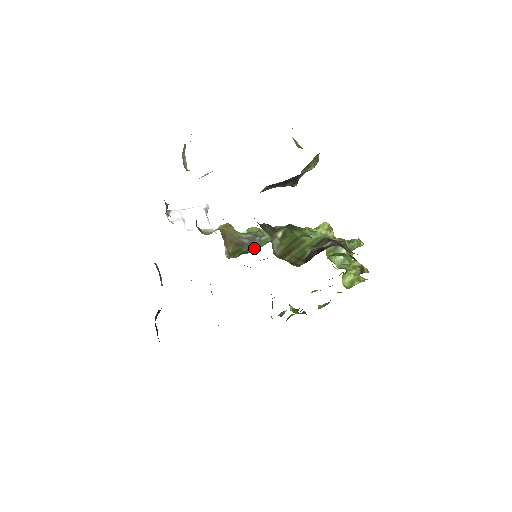
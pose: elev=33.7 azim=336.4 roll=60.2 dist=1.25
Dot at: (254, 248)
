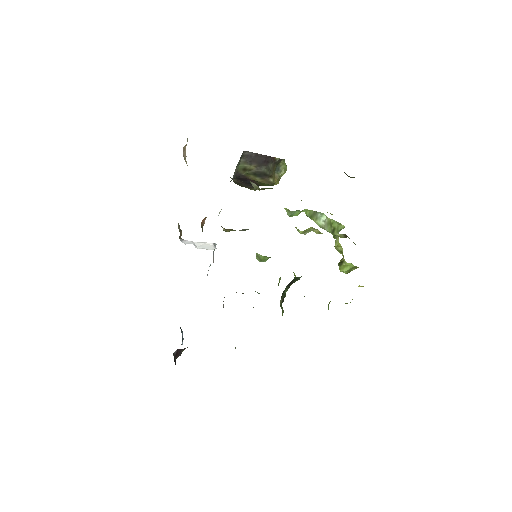
Dot at: occluded
